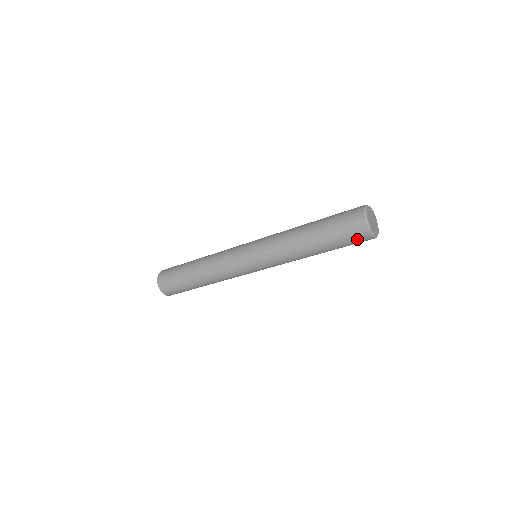
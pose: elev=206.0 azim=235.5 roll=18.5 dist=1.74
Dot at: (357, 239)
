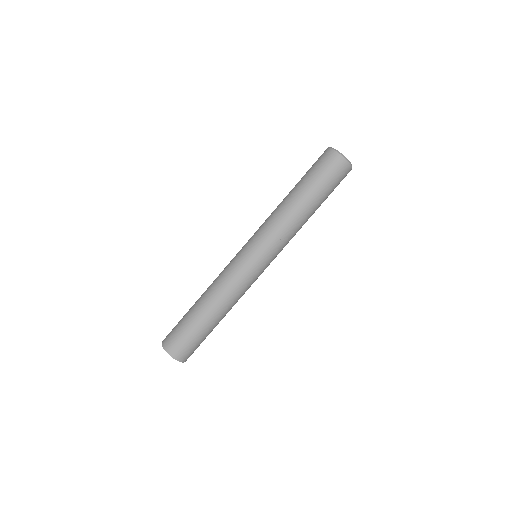
Dot at: (321, 159)
